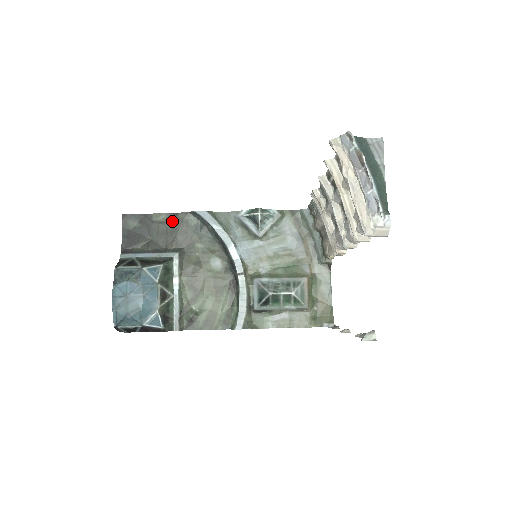
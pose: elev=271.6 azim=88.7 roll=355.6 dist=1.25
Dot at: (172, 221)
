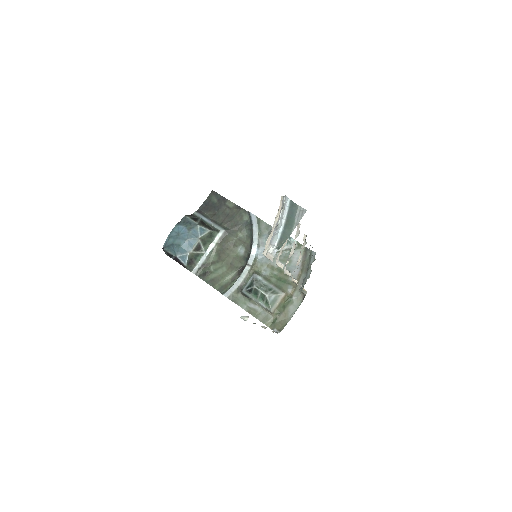
Dot at: (235, 210)
